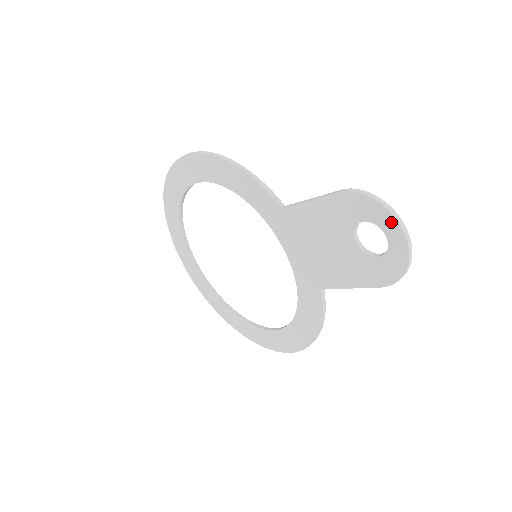
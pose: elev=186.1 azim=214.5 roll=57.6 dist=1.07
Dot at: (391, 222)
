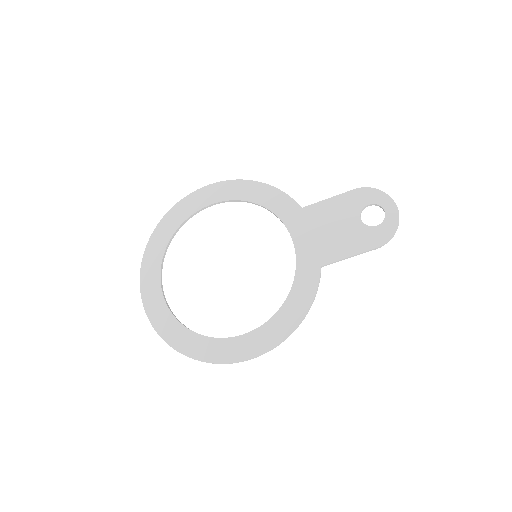
Dot at: (389, 201)
